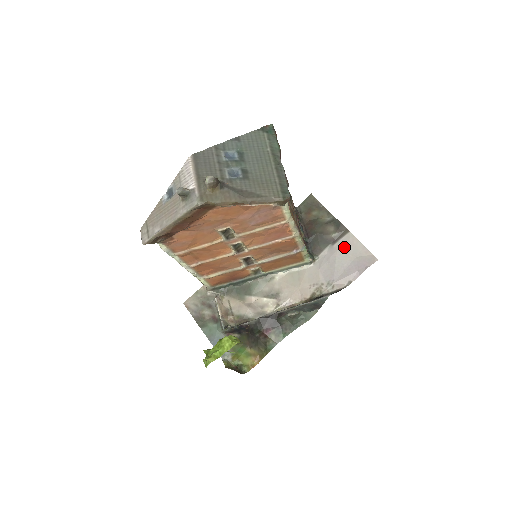
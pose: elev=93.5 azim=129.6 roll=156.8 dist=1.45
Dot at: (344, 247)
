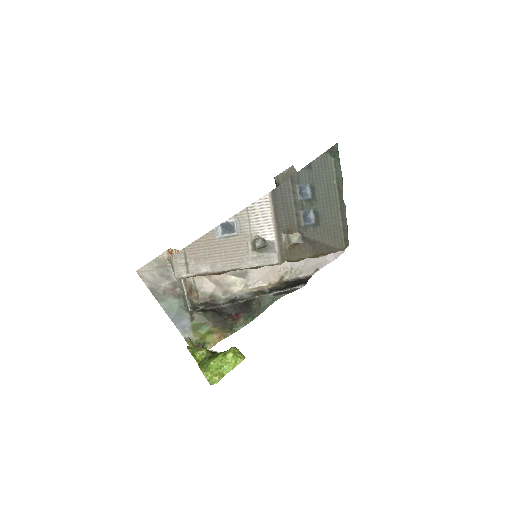
Dot at: occluded
